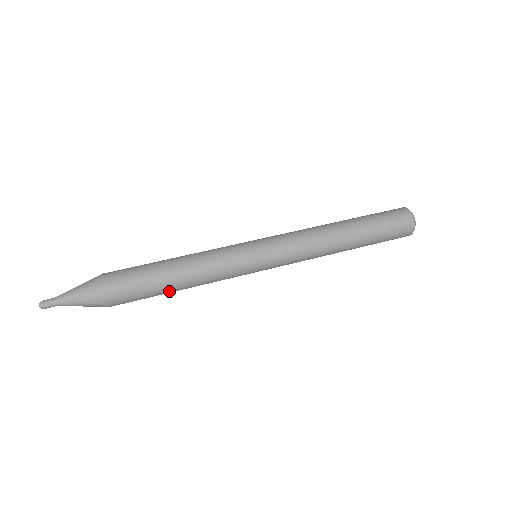
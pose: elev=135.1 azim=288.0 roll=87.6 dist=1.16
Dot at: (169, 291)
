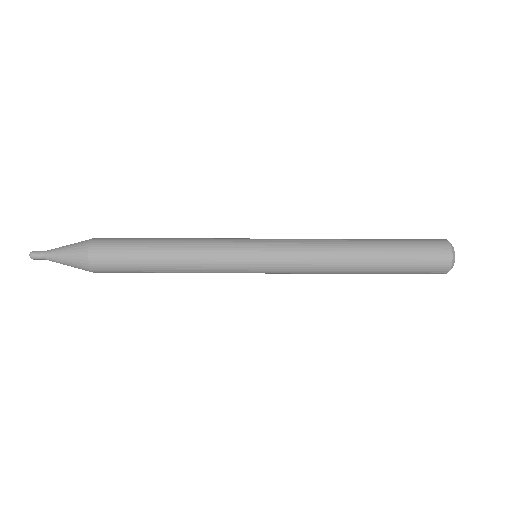
Dot at: (153, 268)
